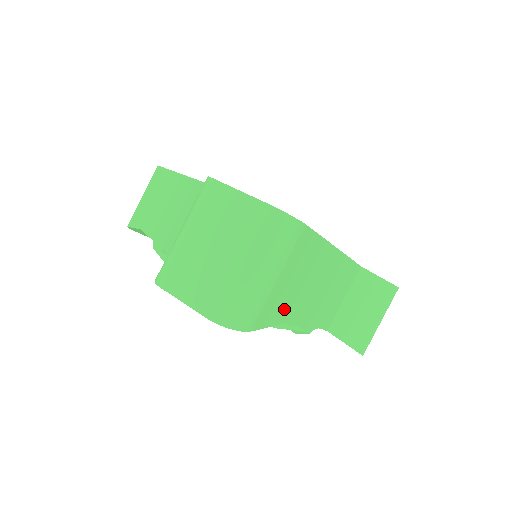
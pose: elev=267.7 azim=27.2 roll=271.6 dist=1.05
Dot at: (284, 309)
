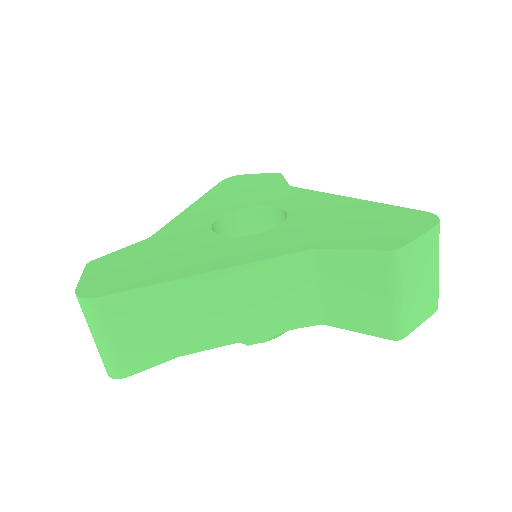
Dot at: (164, 348)
